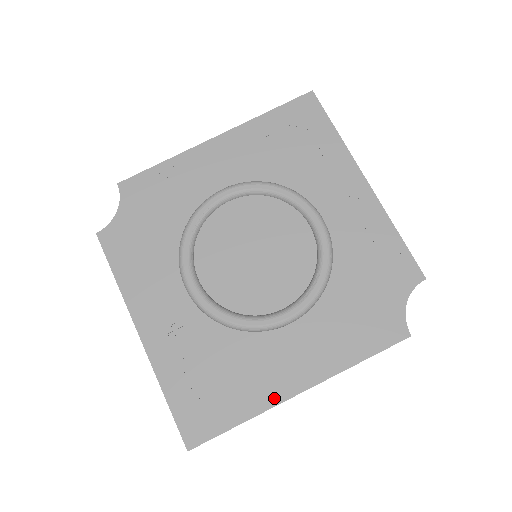
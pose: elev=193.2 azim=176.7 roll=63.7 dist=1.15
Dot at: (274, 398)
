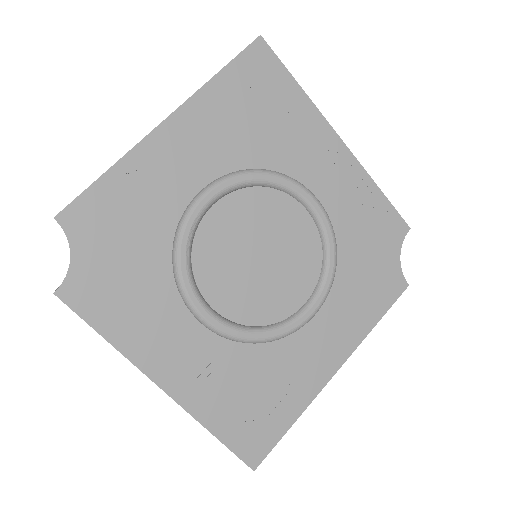
Dot at: (316, 388)
